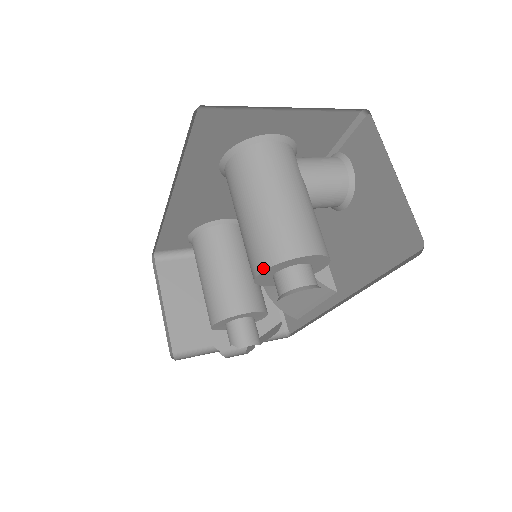
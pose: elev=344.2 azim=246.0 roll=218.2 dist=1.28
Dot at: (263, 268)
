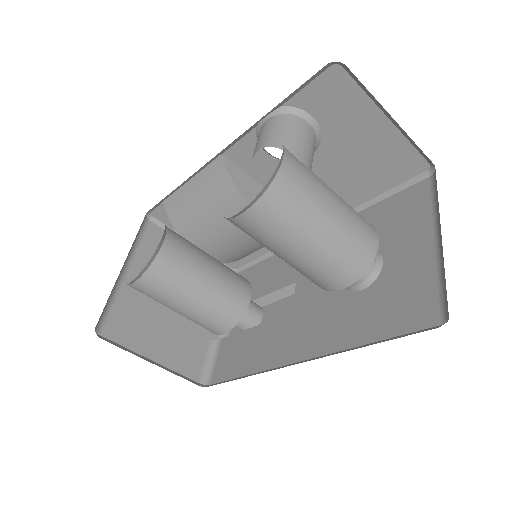
Dot at: (354, 281)
